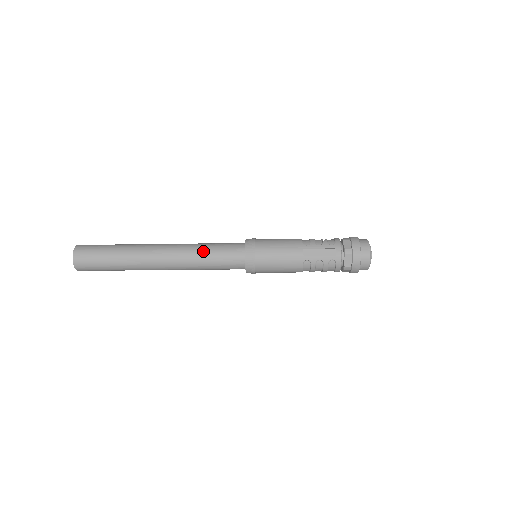
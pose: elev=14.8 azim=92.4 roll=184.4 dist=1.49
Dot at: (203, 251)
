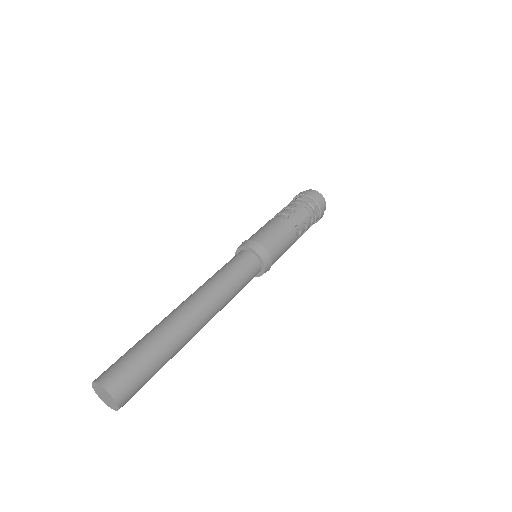
Dot at: (227, 280)
